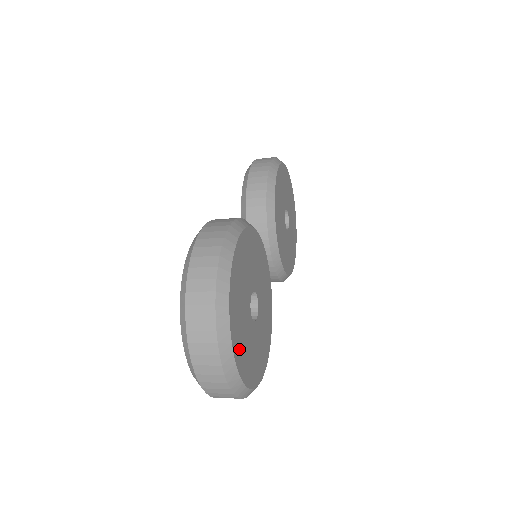
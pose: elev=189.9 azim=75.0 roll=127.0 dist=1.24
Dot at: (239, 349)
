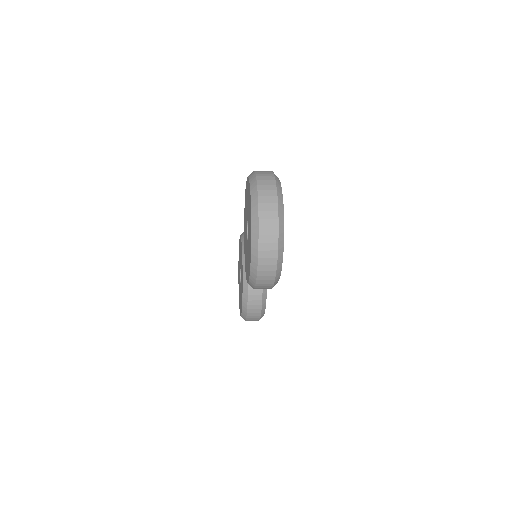
Dot at: occluded
